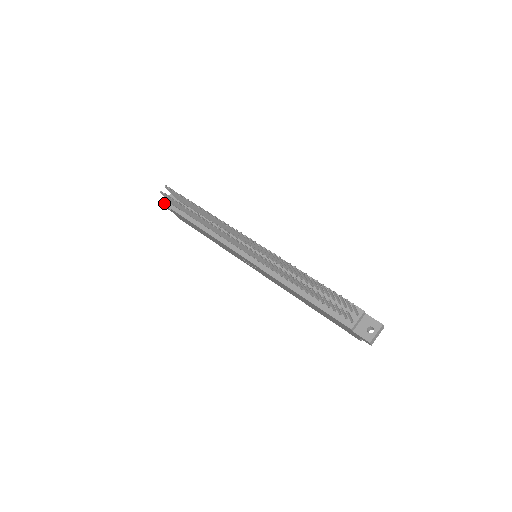
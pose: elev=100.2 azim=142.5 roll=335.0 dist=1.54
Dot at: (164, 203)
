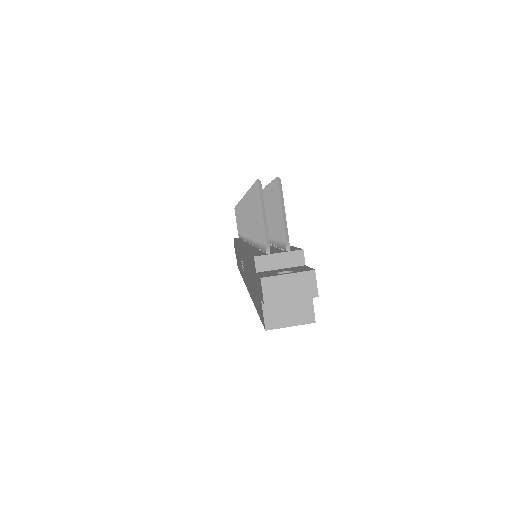
Dot at: occluded
